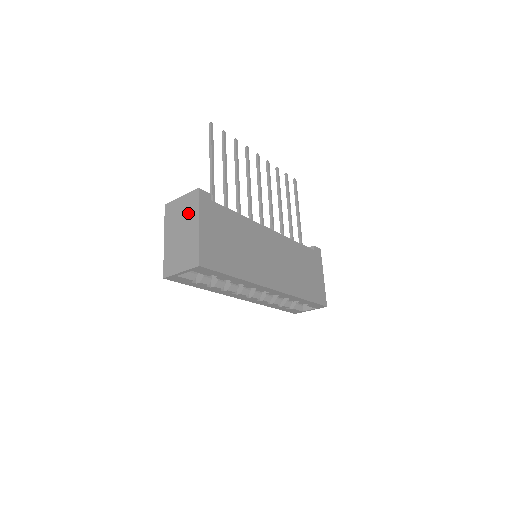
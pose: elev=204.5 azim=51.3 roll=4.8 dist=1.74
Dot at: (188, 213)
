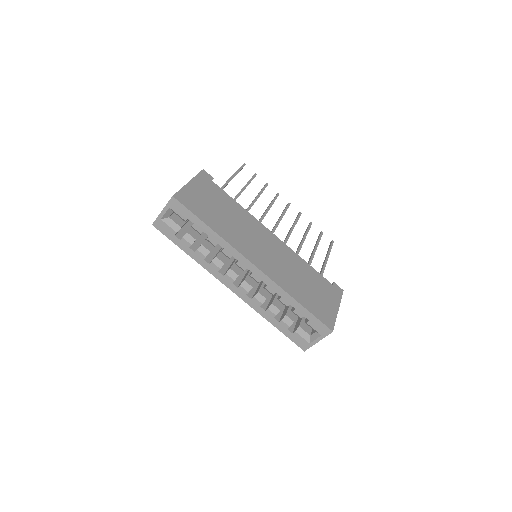
Dot at: occluded
